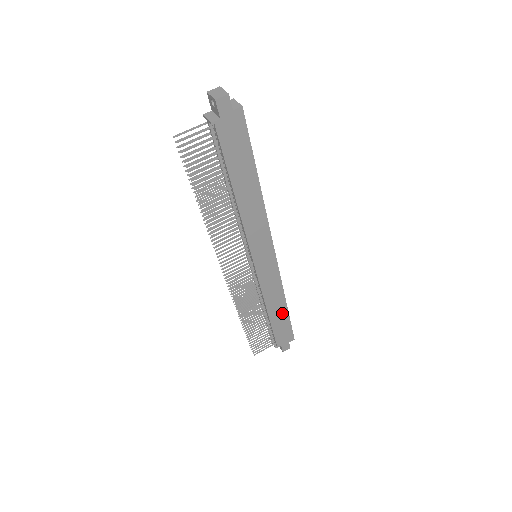
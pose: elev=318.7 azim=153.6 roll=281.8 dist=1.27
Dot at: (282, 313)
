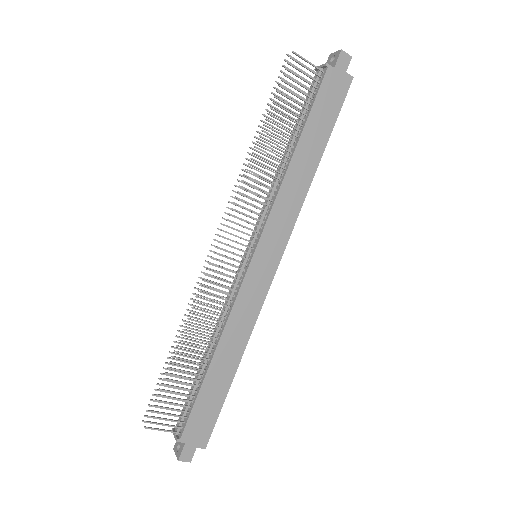
Dot at: (225, 375)
